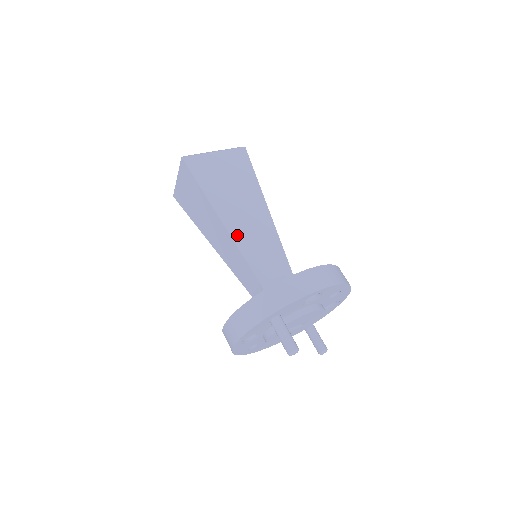
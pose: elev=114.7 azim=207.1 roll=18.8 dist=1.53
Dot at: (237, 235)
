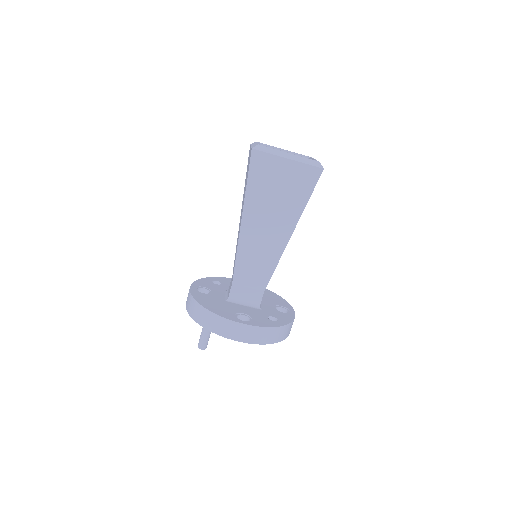
Dot at: (244, 242)
